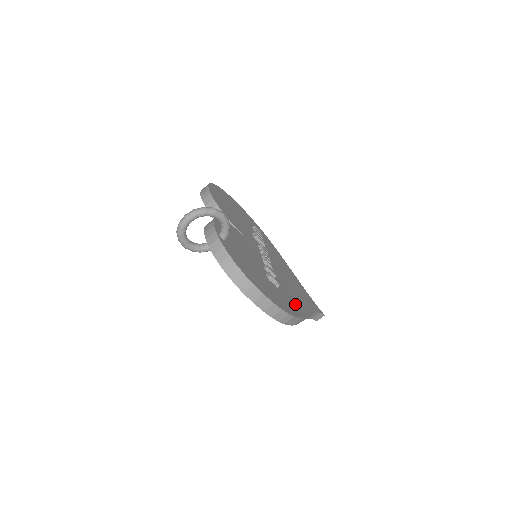
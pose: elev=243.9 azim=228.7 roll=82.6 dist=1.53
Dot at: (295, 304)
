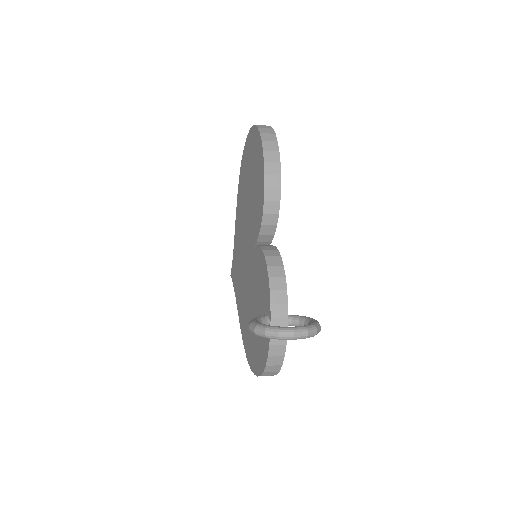
Dot at: occluded
